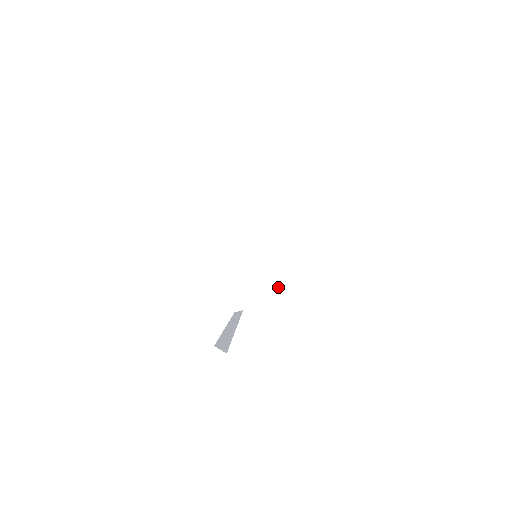
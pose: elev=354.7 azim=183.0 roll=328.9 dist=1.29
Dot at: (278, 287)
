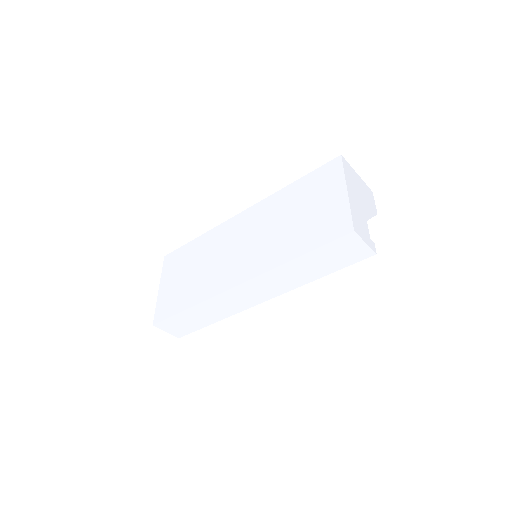
Dot at: (370, 210)
